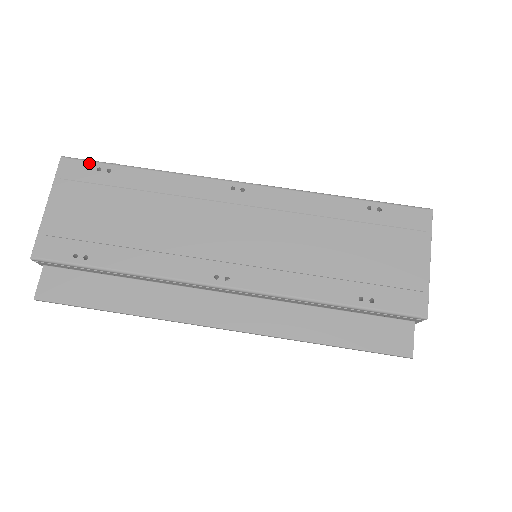
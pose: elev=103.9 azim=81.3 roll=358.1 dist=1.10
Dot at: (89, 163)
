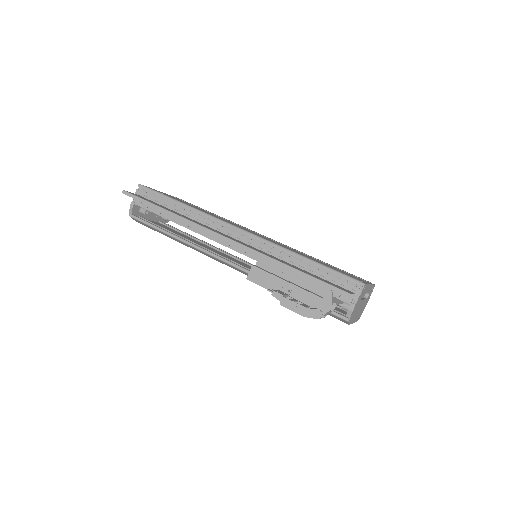
Dot at: occluded
